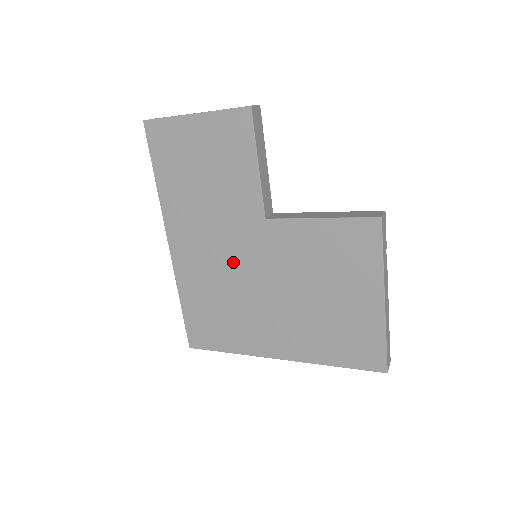
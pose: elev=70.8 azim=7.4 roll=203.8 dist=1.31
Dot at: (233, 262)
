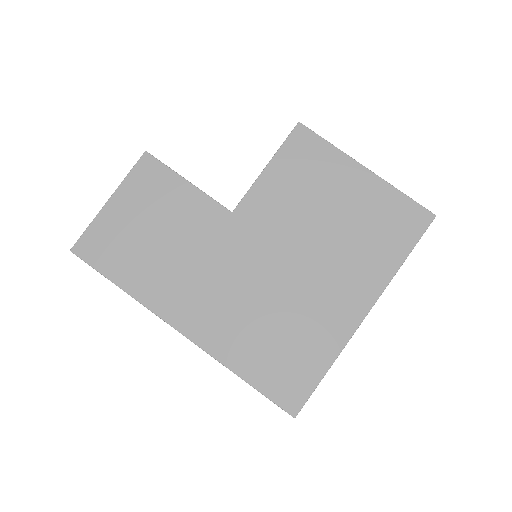
Dot at: (245, 277)
